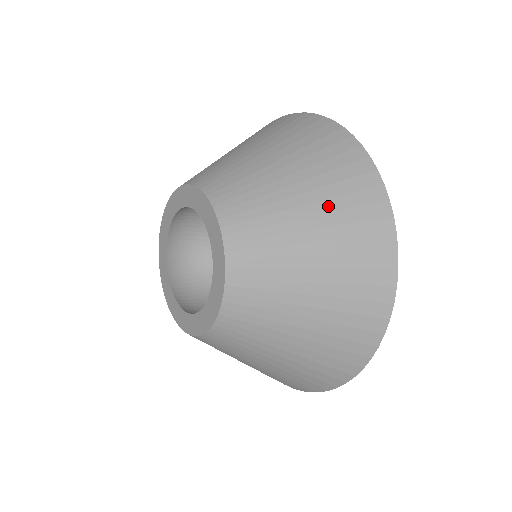
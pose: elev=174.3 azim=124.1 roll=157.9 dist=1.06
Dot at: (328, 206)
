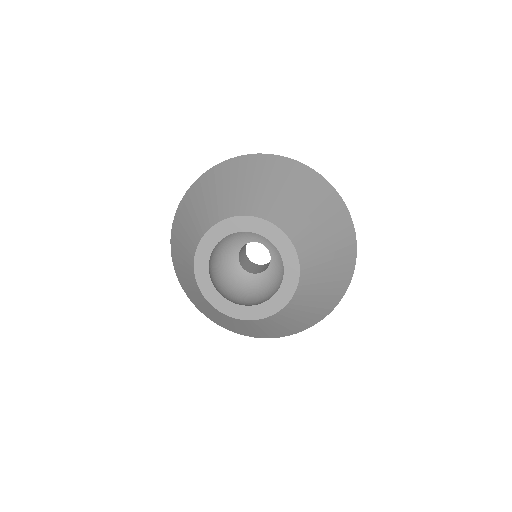
Dot at: (338, 262)
